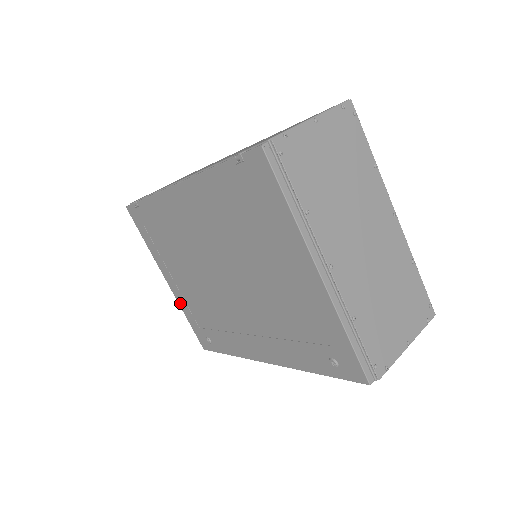
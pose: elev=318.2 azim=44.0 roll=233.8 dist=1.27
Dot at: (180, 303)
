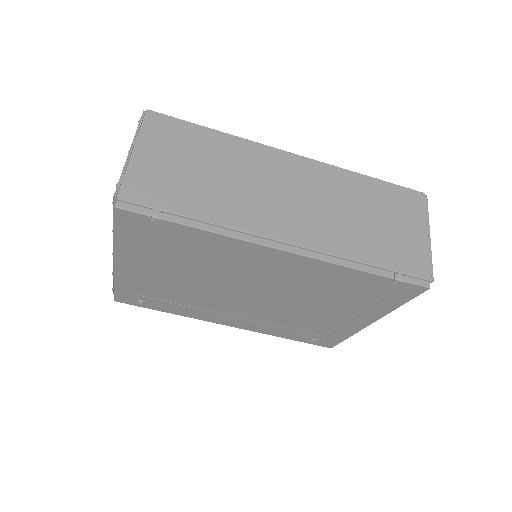
Dot at: (119, 278)
